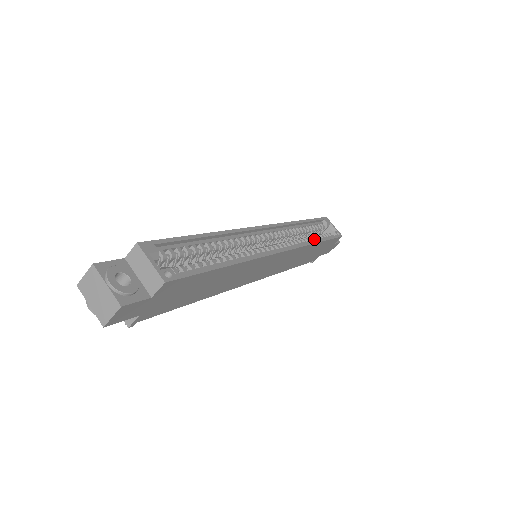
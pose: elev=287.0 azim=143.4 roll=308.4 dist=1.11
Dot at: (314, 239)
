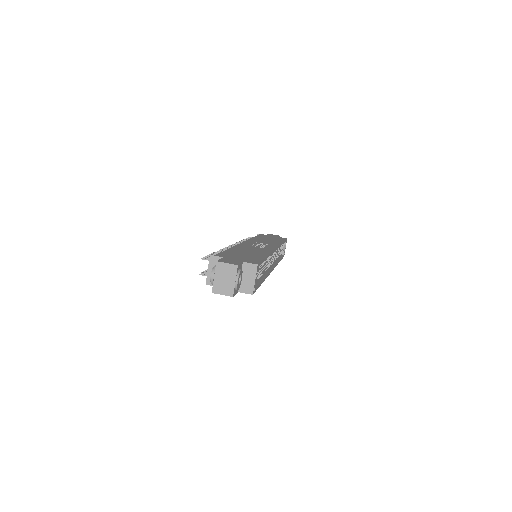
Dot at: (278, 257)
